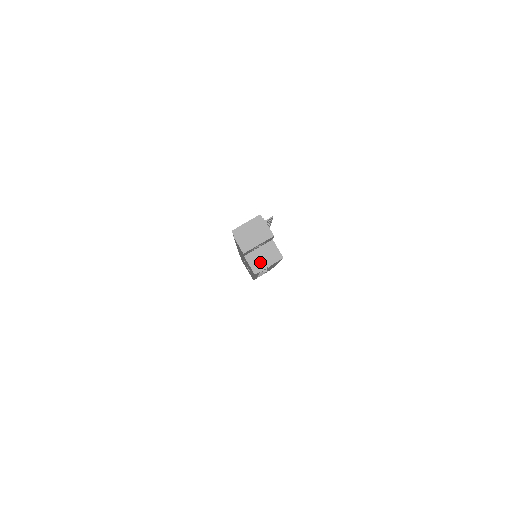
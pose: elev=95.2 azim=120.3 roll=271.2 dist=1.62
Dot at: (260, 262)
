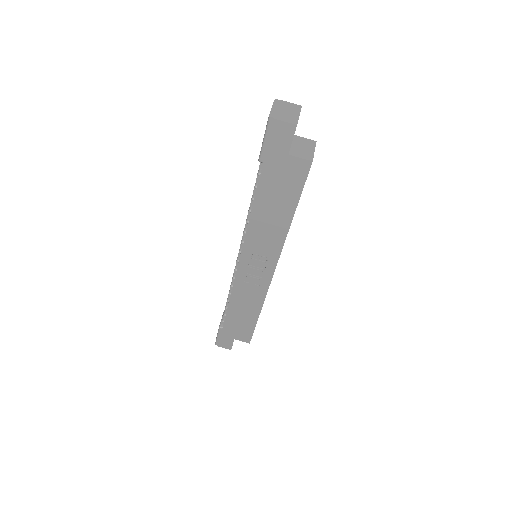
Dot at: (305, 152)
